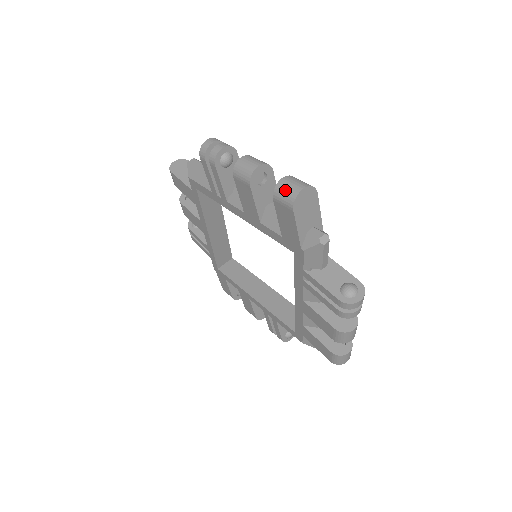
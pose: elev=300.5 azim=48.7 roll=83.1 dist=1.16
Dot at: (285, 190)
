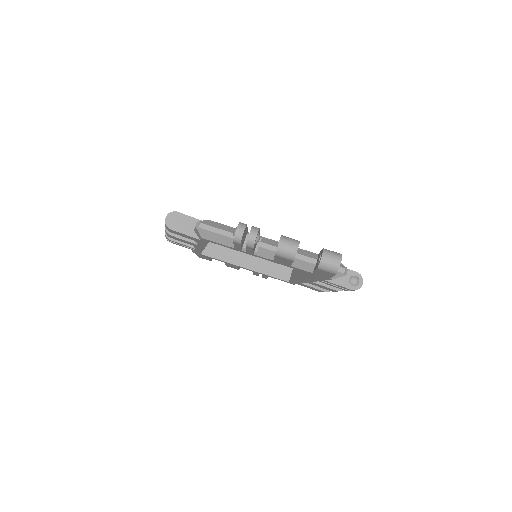
Dot at: (328, 266)
